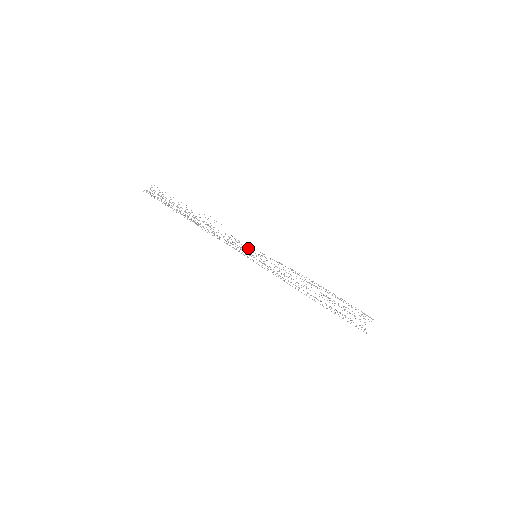
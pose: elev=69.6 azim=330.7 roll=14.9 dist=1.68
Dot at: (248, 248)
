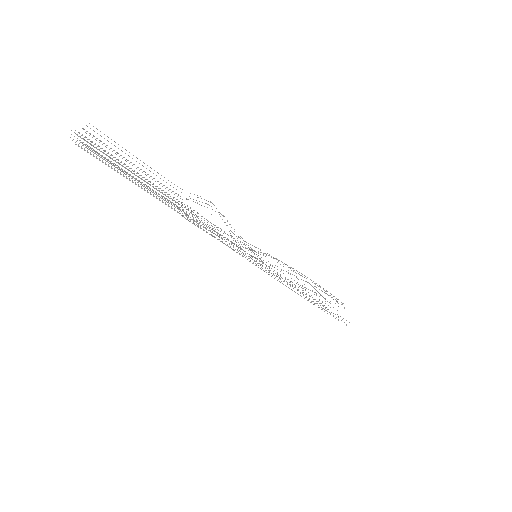
Dot at: (240, 242)
